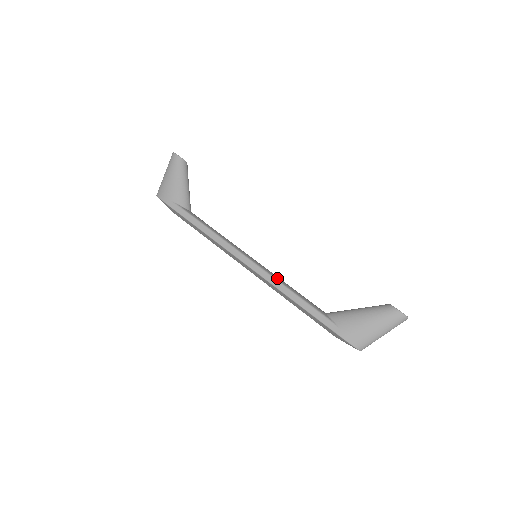
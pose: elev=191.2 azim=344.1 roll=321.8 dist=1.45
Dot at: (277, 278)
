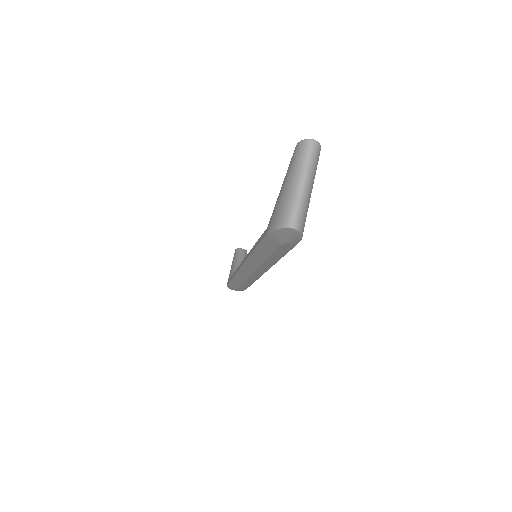
Dot at: occluded
